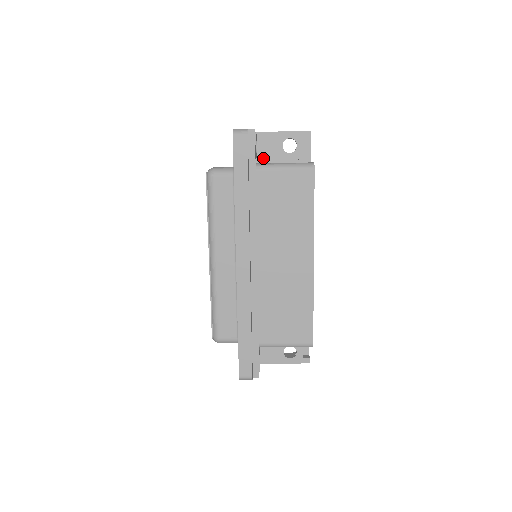
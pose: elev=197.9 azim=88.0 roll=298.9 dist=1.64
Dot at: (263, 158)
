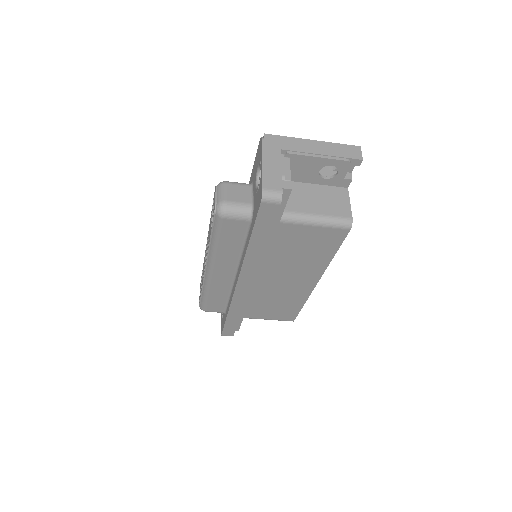
Dot at: occluded
